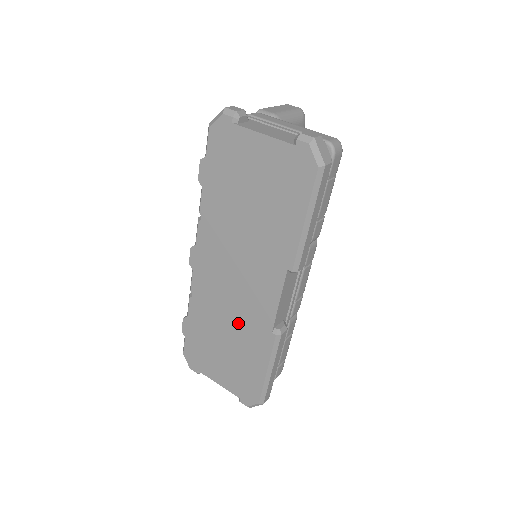
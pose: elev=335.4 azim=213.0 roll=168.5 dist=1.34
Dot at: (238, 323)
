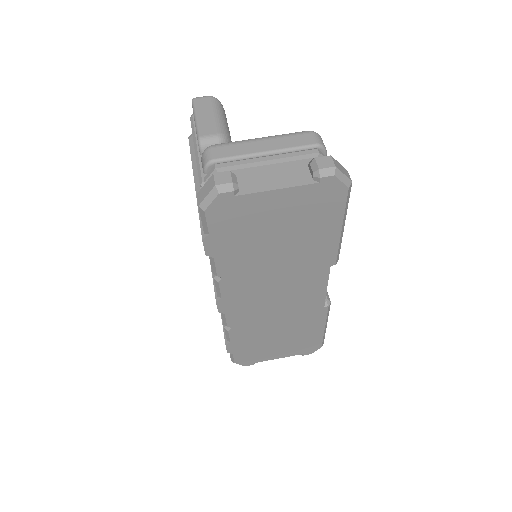
Dot at: (288, 319)
